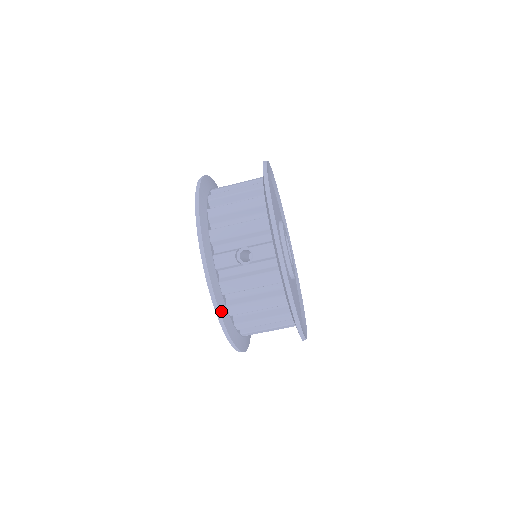
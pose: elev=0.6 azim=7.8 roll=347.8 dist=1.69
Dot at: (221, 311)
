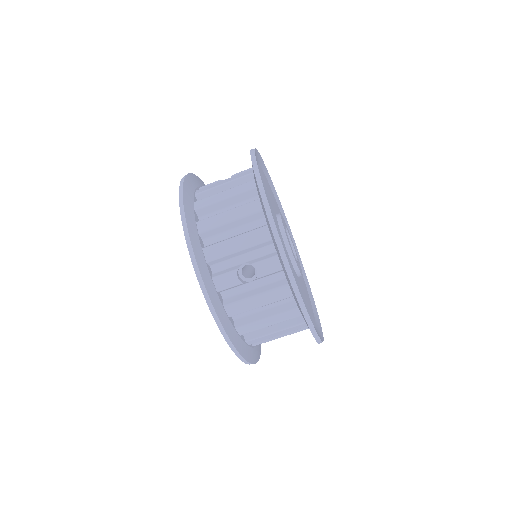
Dot at: (231, 337)
